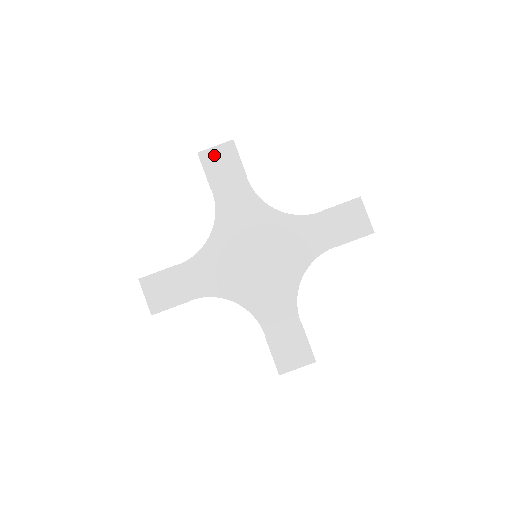
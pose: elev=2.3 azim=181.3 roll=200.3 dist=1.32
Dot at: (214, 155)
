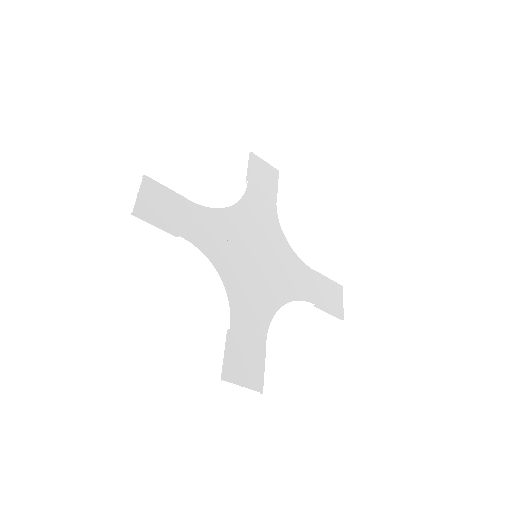
Dot at: (262, 165)
